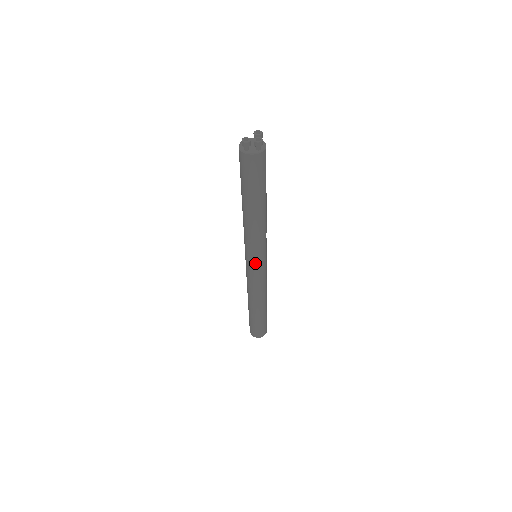
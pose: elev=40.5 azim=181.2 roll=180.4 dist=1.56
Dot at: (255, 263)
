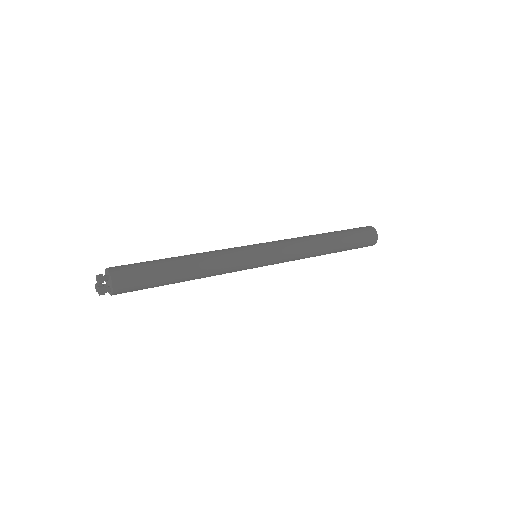
Dot at: occluded
